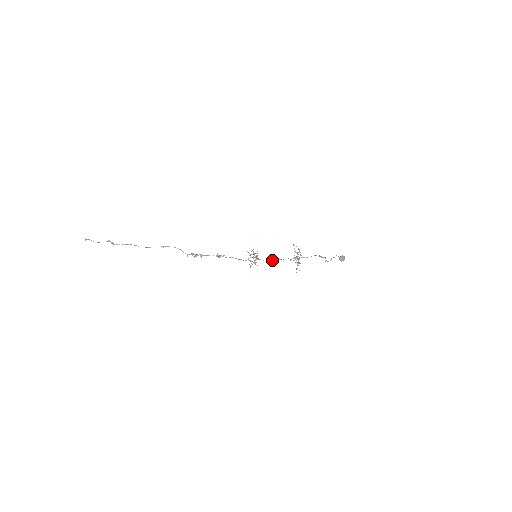
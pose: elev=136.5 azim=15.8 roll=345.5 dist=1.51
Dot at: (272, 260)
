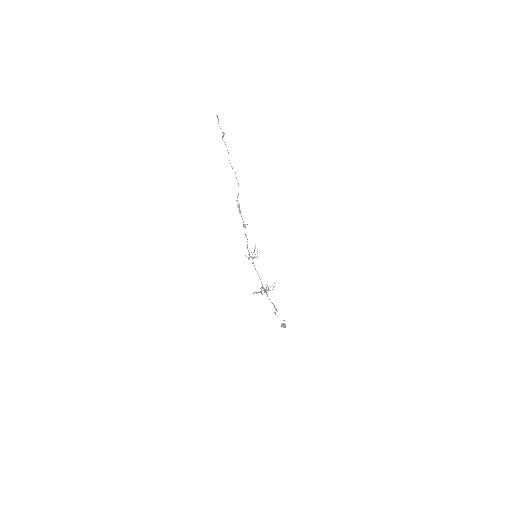
Dot at: (256, 271)
